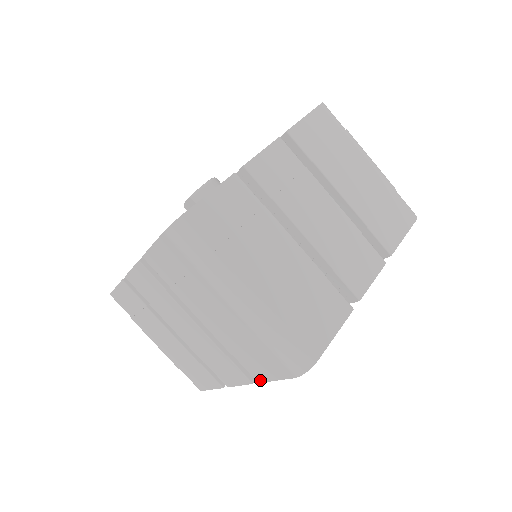
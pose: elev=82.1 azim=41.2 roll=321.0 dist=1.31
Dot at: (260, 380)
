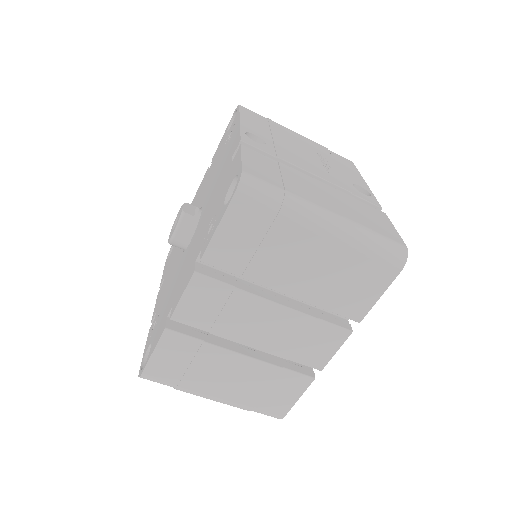
Dot at: occluded
